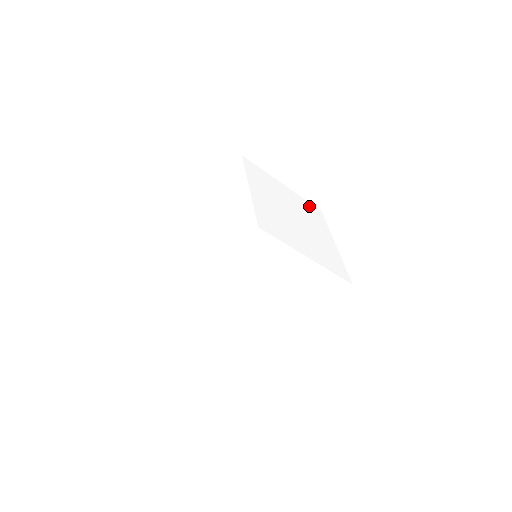
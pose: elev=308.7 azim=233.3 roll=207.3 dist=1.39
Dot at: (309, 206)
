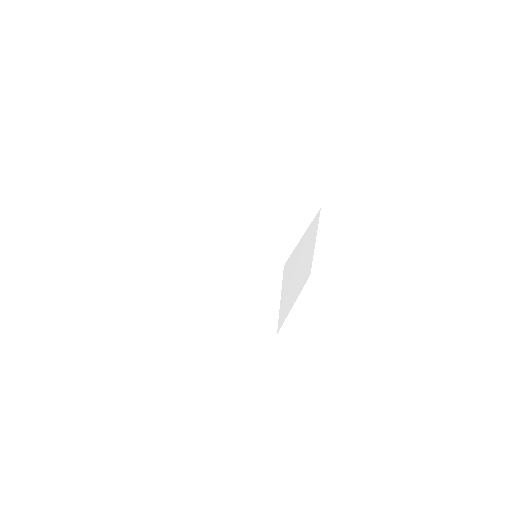
Dot at: (313, 224)
